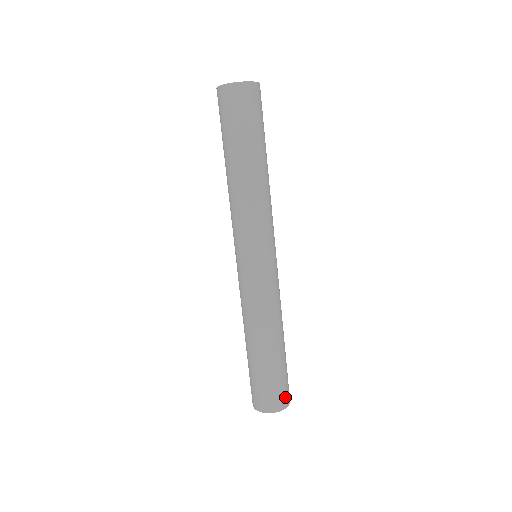
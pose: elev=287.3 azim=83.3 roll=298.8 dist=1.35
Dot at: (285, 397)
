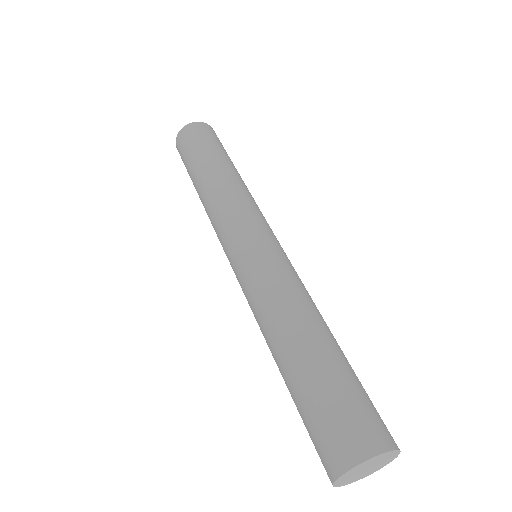
Dot at: (383, 427)
